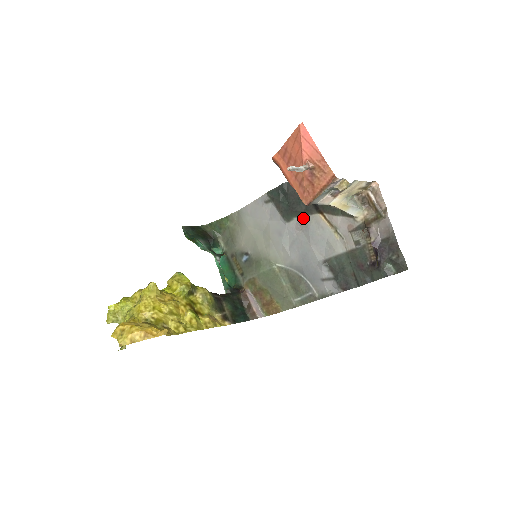
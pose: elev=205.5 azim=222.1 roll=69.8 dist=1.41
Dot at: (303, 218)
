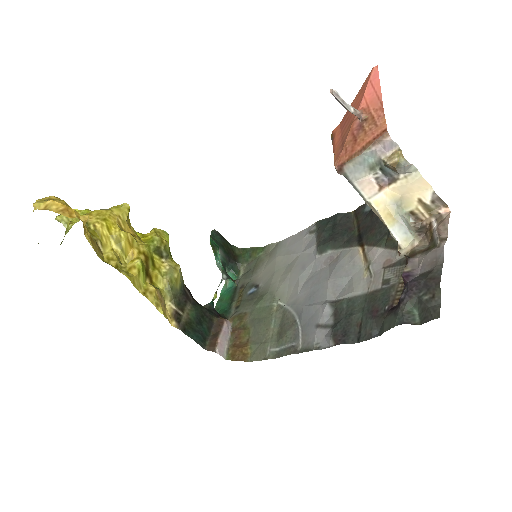
Dot at: (339, 252)
